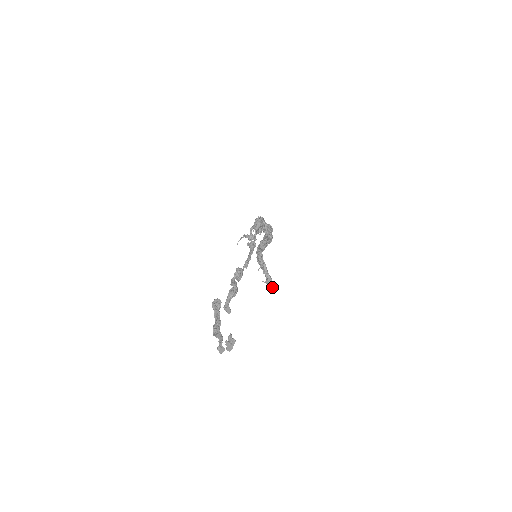
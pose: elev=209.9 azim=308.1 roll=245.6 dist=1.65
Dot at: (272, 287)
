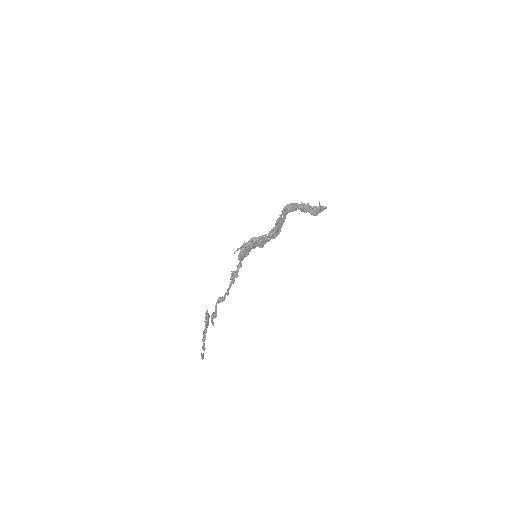
Dot at: occluded
